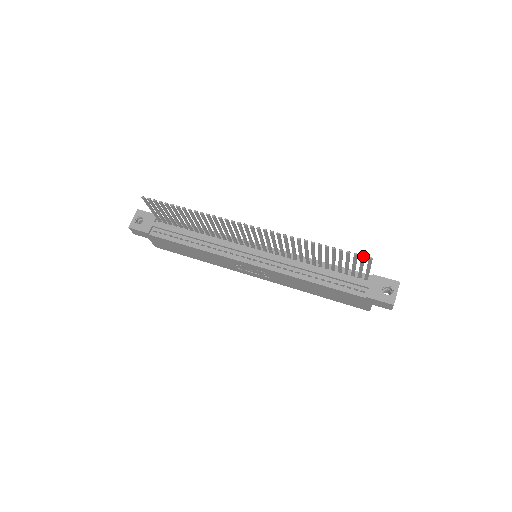
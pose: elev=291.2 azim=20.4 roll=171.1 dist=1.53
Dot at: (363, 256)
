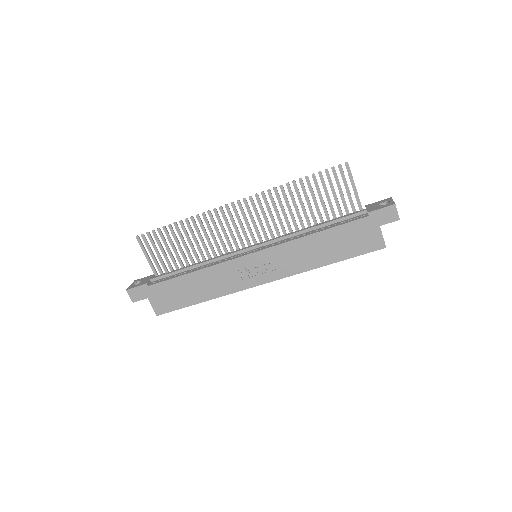
Dot at: (339, 165)
